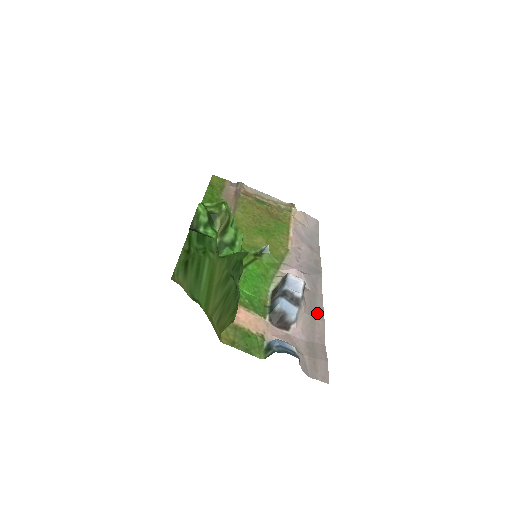
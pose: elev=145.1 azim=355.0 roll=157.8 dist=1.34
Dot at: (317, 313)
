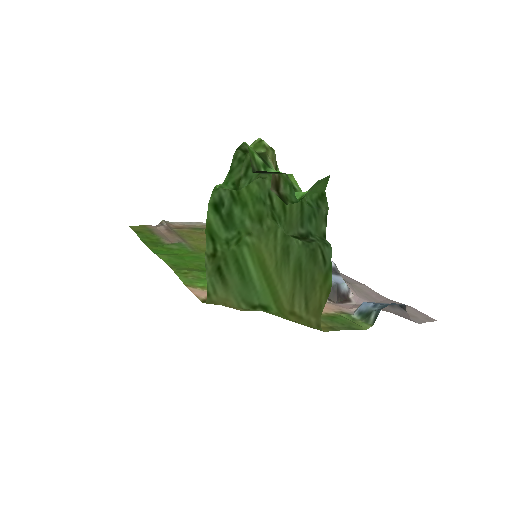
Dot at: (350, 281)
